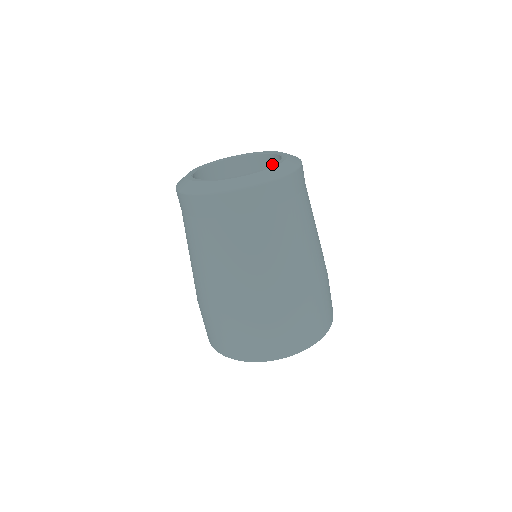
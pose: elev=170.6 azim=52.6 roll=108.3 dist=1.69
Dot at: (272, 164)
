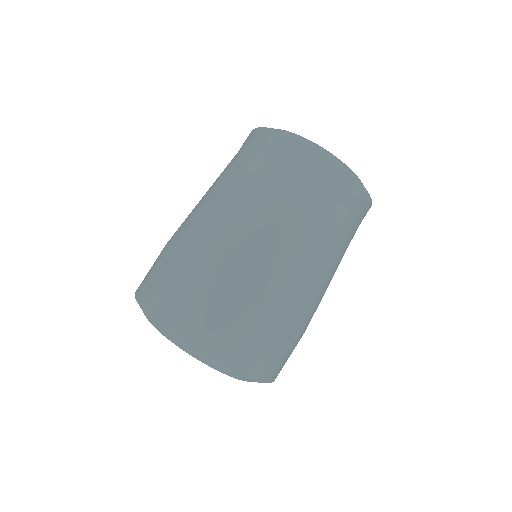
Dot at: occluded
